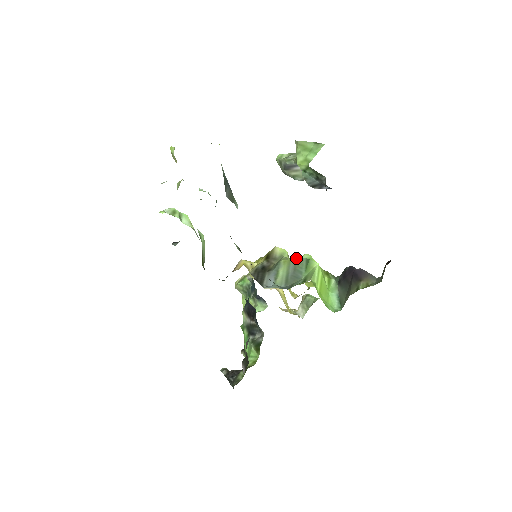
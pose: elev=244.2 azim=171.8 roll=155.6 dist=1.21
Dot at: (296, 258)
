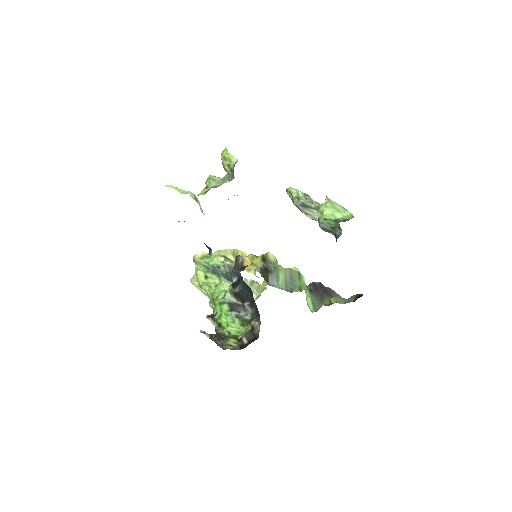
Dot at: (291, 269)
